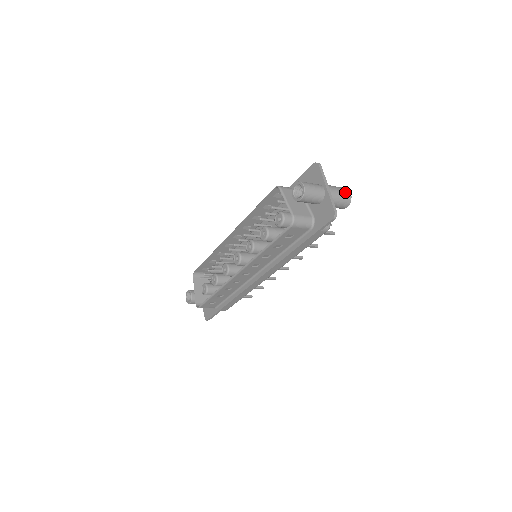
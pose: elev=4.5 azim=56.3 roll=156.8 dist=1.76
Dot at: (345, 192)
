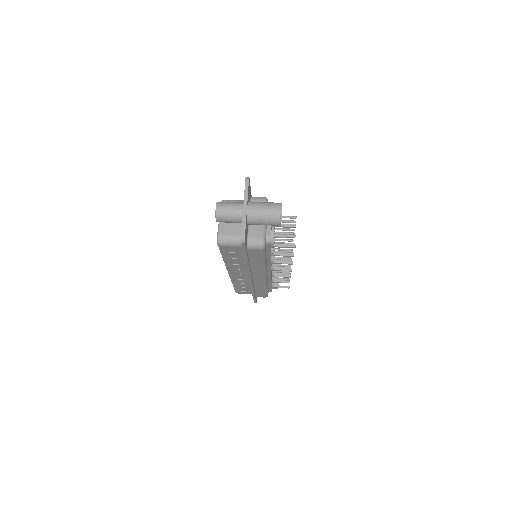
Dot at: (273, 210)
